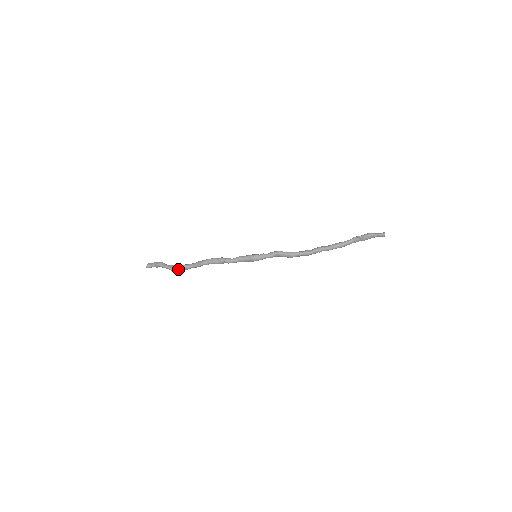
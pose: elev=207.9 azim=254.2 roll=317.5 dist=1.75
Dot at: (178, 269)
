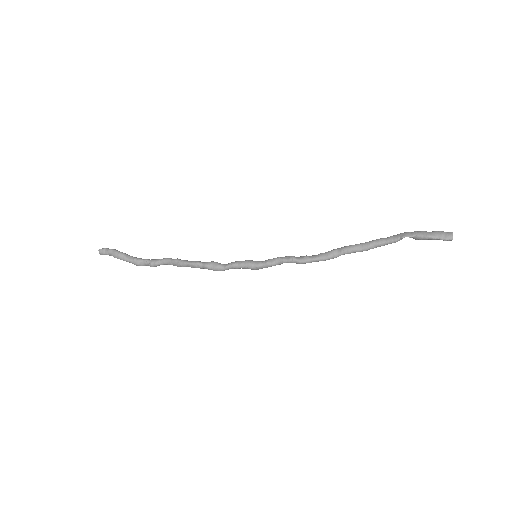
Dot at: (148, 265)
